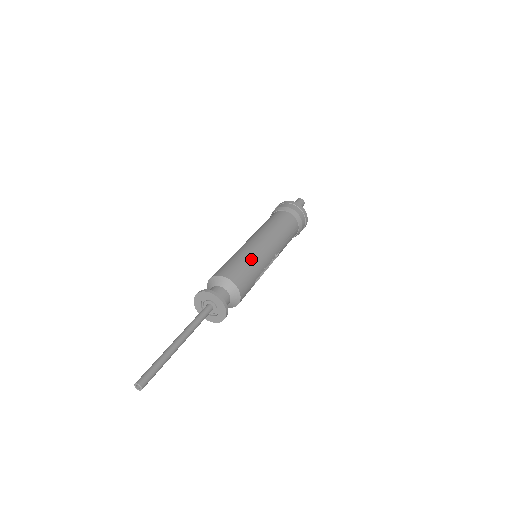
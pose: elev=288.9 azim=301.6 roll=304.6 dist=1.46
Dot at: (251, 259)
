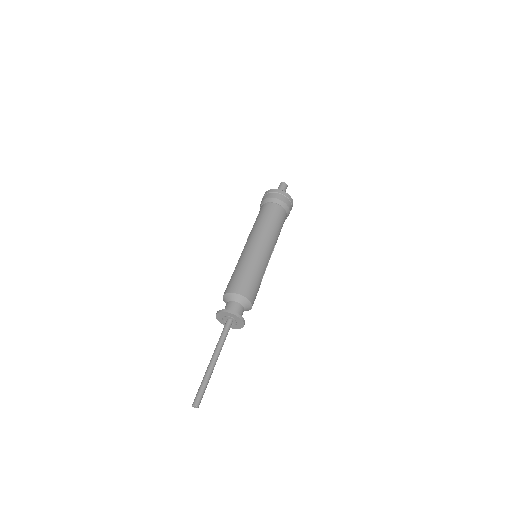
Dot at: (253, 267)
